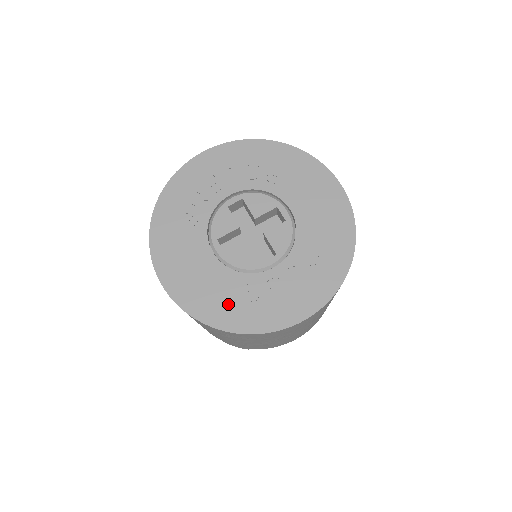
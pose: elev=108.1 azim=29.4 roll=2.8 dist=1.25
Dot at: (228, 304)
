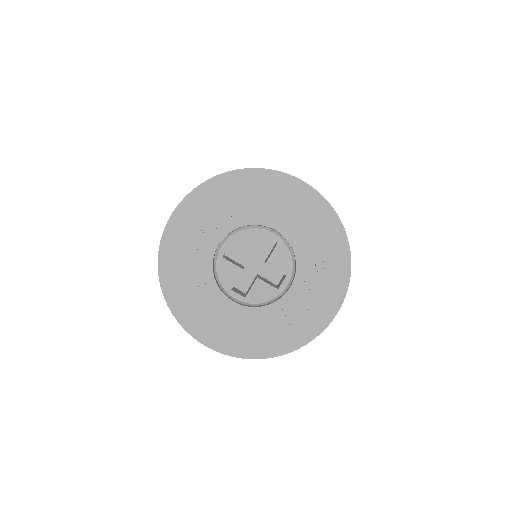
Dot at: (271, 335)
